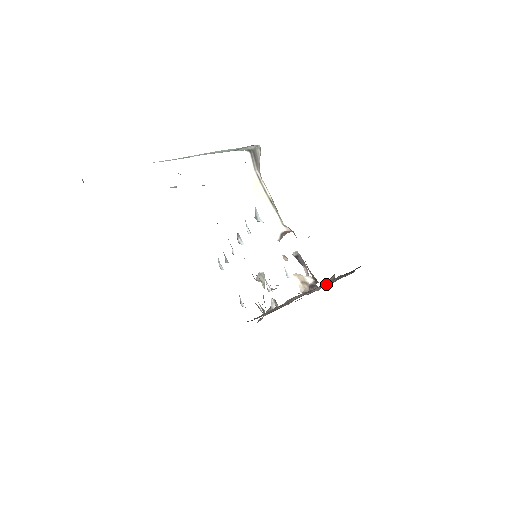
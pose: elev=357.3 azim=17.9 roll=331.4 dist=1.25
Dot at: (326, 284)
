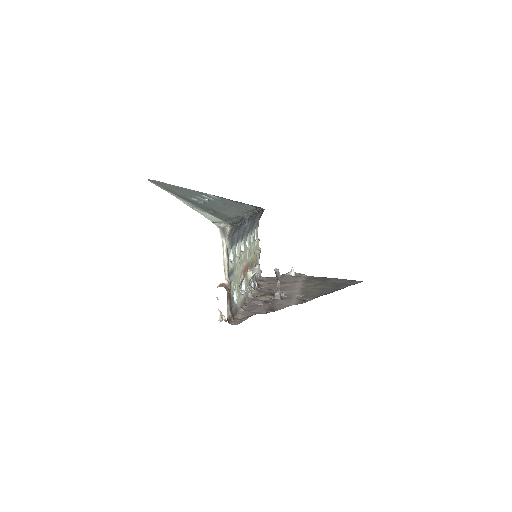
Dot at: (240, 321)
